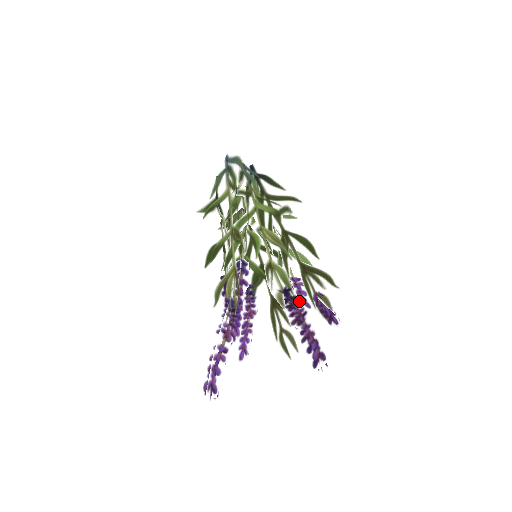
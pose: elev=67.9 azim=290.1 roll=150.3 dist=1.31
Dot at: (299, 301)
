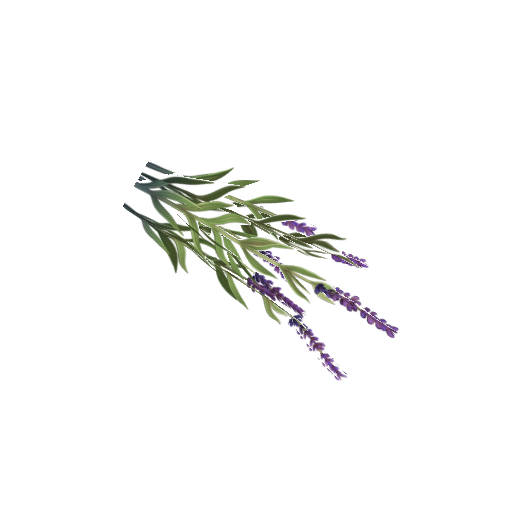
Dot at: (340, 294)
